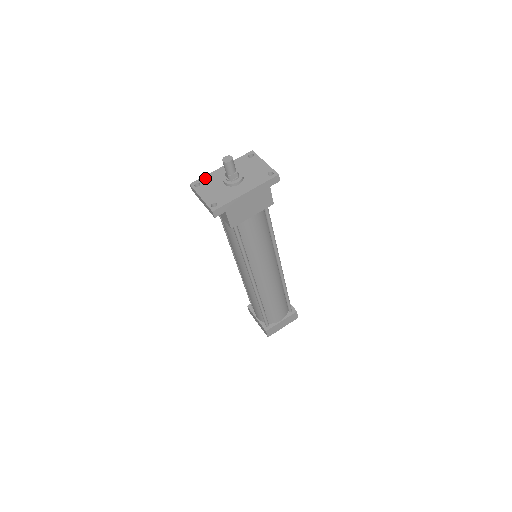
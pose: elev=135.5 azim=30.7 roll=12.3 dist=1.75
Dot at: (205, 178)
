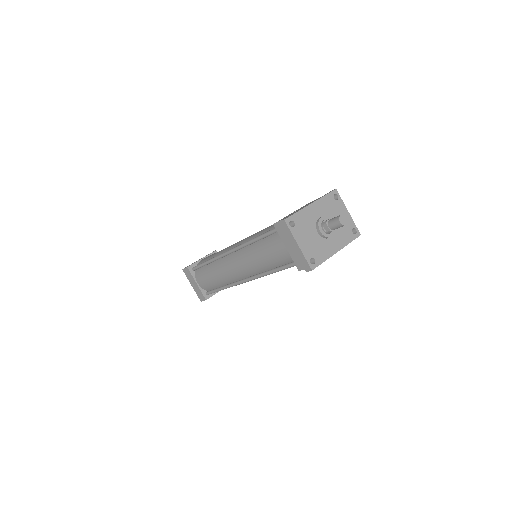
Dot at: (299, 216)
